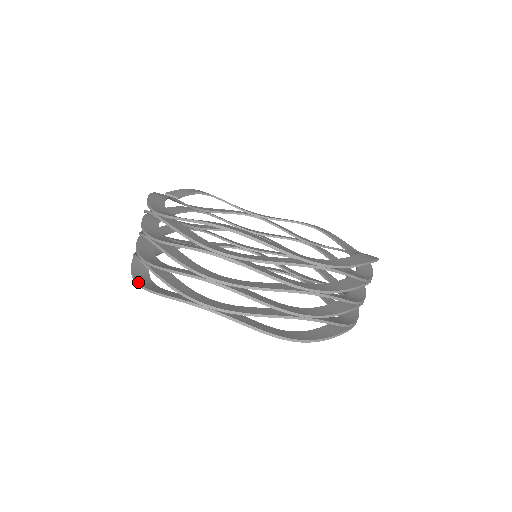
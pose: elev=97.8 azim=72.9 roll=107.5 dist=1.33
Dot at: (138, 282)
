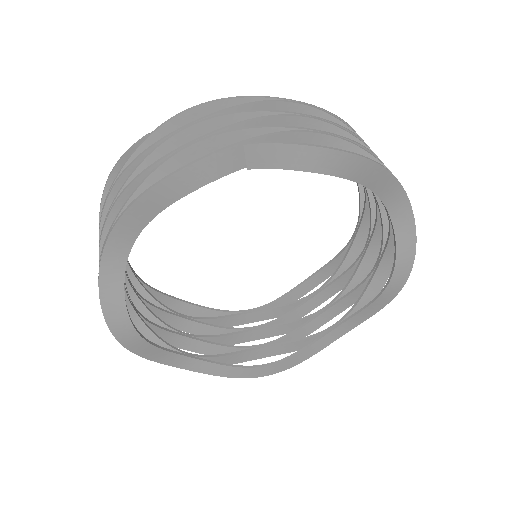
Dot at: (106, 186)
